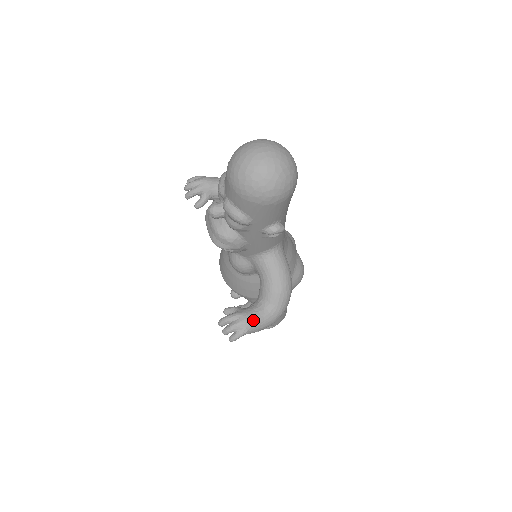
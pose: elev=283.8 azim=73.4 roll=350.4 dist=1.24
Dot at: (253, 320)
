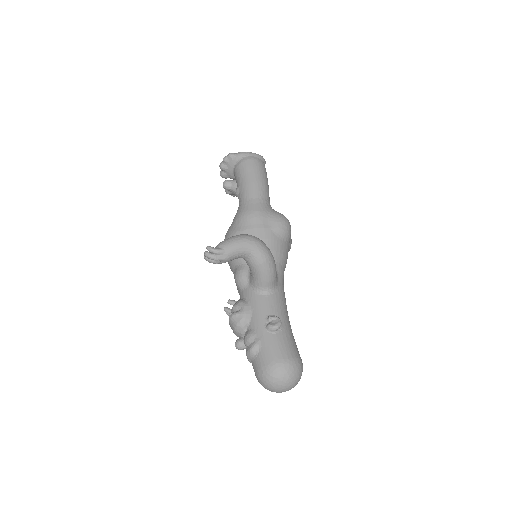
Dot at: occluded
